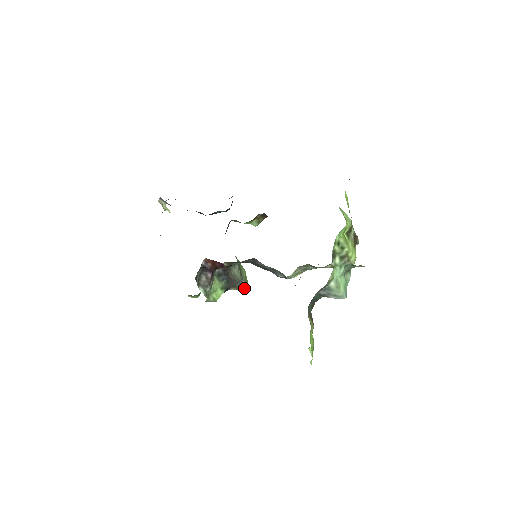
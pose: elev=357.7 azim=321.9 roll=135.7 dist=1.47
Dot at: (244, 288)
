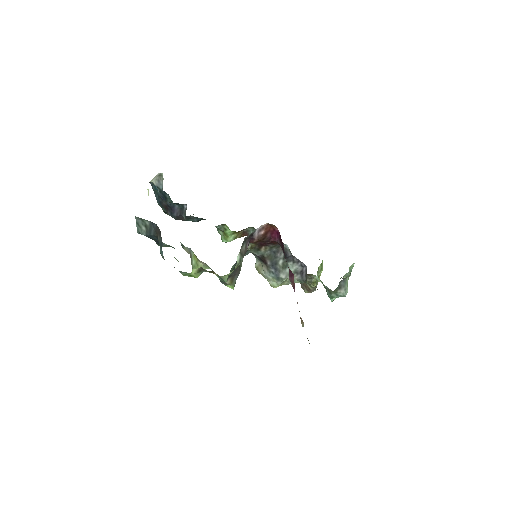
Dot at: (234, 284)
